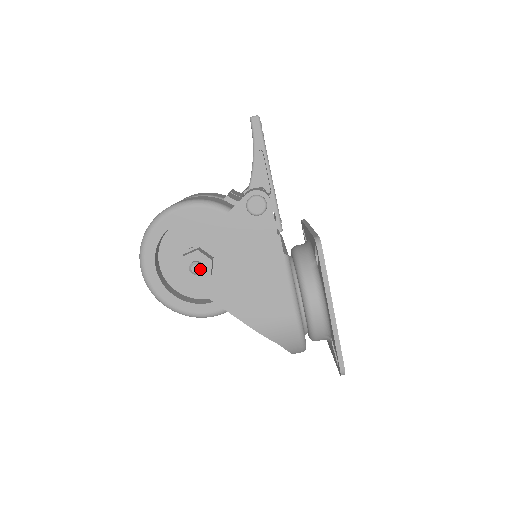
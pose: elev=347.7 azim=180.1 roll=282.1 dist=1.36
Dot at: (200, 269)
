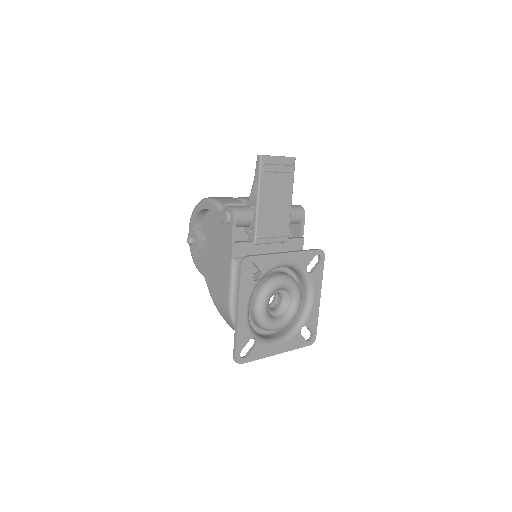
Dot at: (190, 242)
